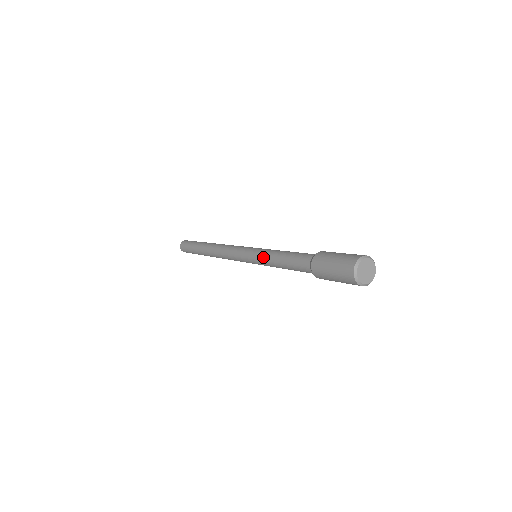
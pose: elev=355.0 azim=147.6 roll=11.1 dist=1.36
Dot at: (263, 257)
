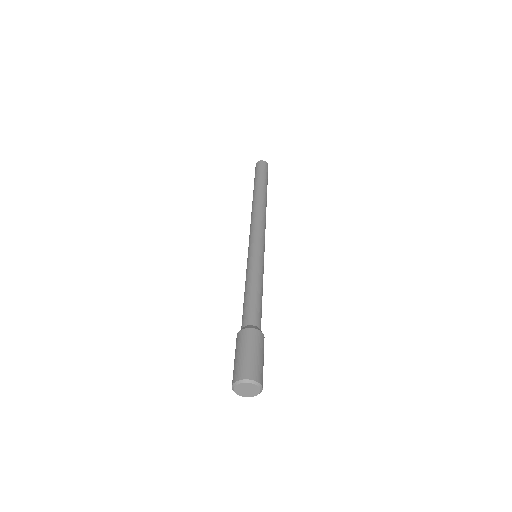
Dot at: (246, 272)
